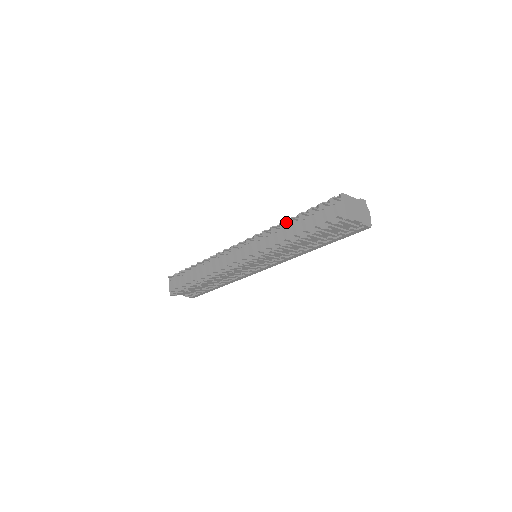
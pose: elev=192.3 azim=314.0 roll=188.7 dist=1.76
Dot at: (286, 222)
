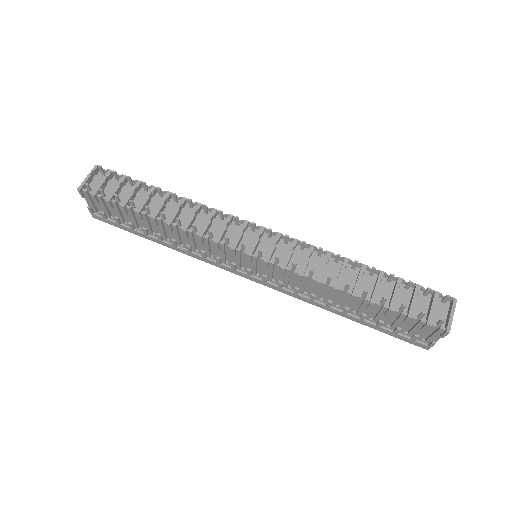
Dot at: (357, 264)
